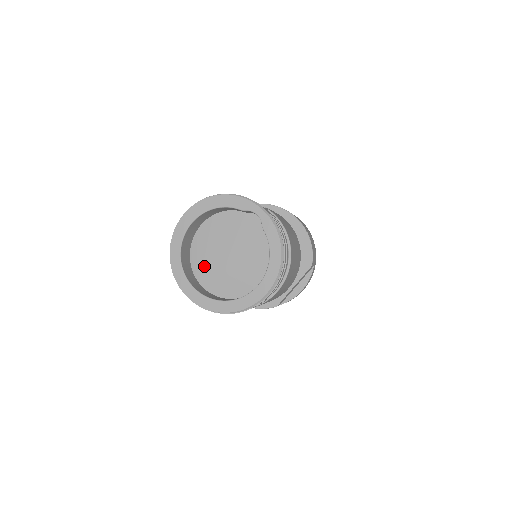
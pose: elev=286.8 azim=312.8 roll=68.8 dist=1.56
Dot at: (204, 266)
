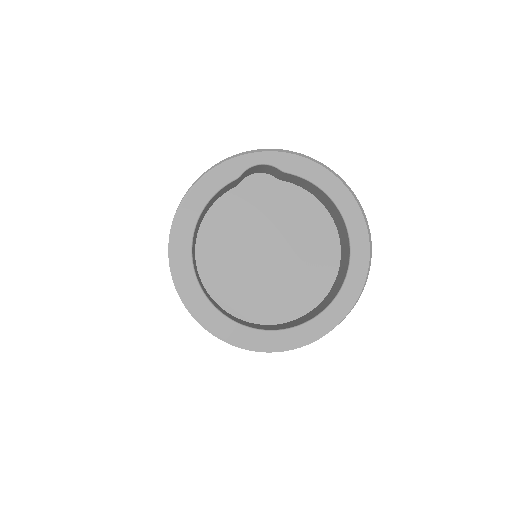
Dot at: (253, 300)
